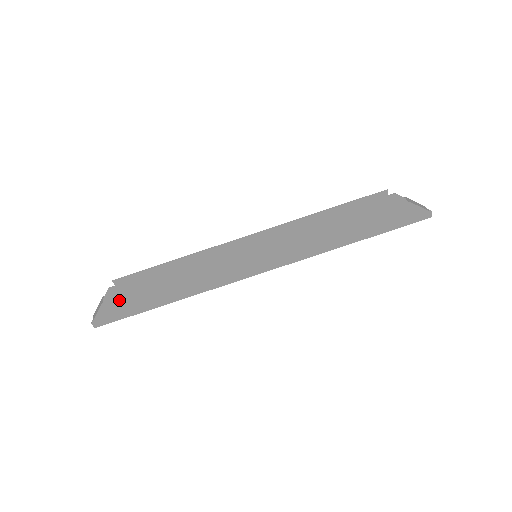
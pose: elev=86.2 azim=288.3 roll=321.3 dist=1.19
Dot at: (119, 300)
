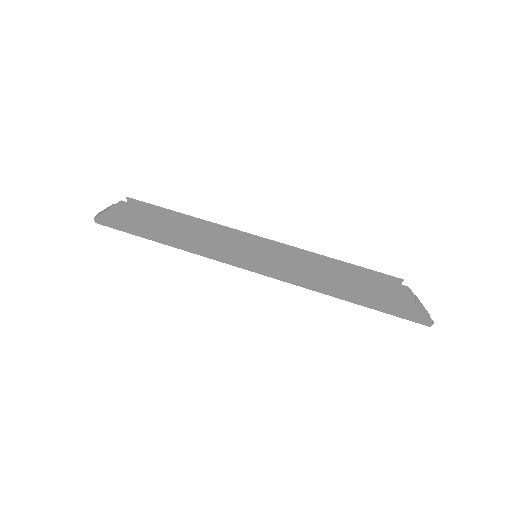
Dot at: (125, 215)
